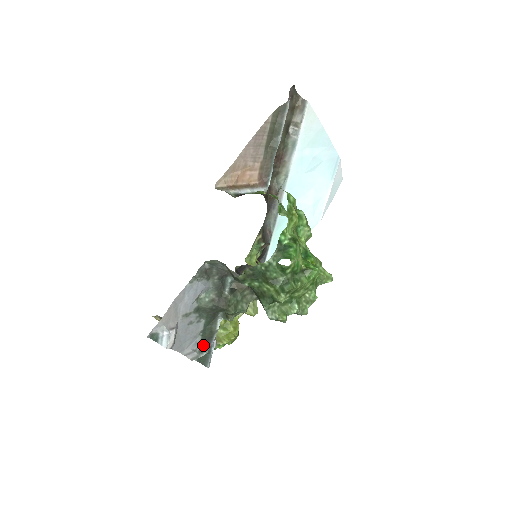
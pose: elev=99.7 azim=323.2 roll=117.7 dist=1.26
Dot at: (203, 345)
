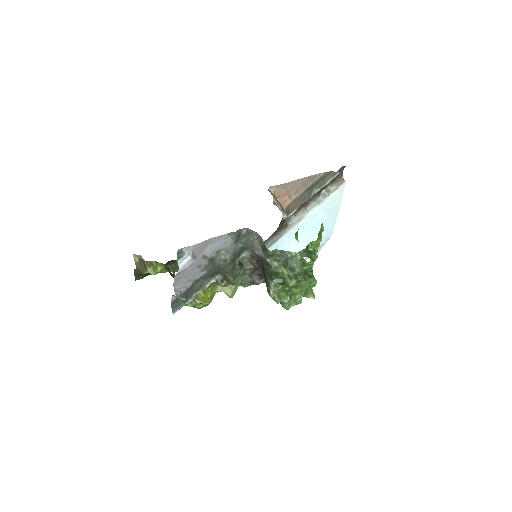
Dot at: (186, 292)
